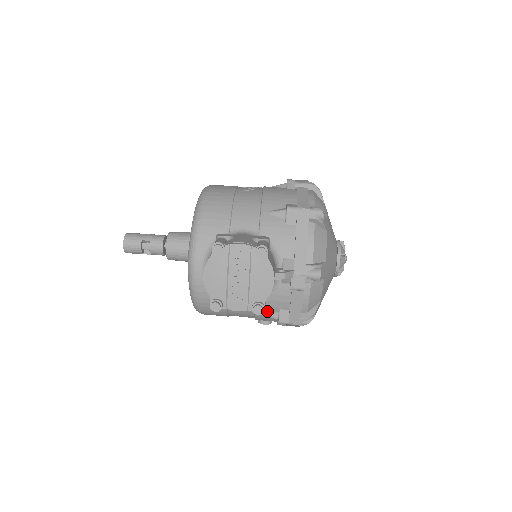
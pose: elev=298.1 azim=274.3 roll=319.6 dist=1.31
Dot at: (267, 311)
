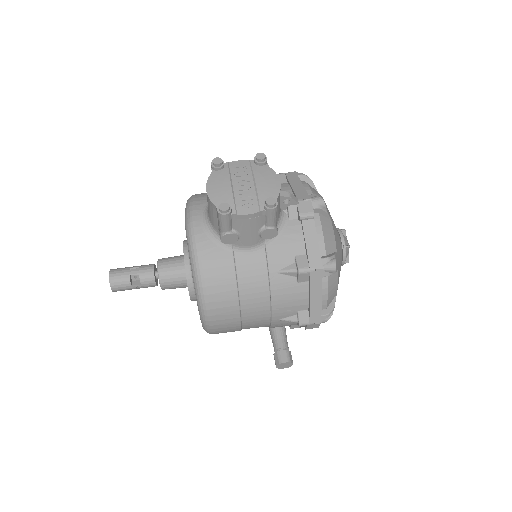
Dot at: (282, 264)
